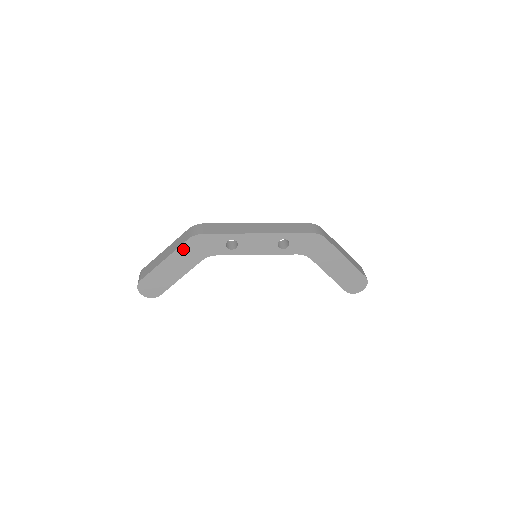
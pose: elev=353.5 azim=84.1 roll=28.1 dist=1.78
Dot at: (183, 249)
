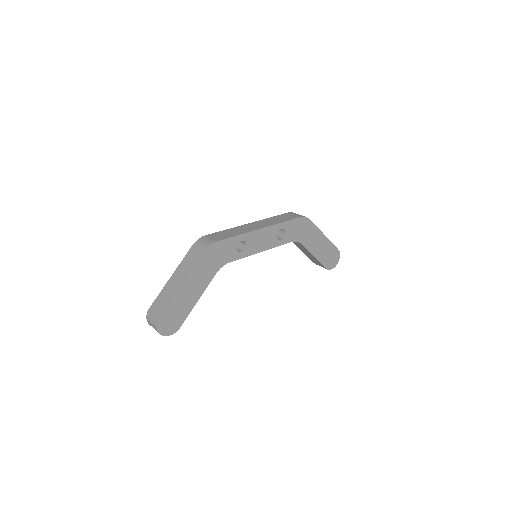
Dot at: (199, 264)
